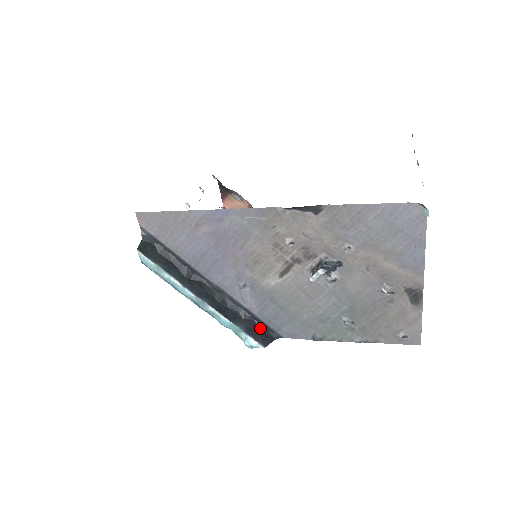
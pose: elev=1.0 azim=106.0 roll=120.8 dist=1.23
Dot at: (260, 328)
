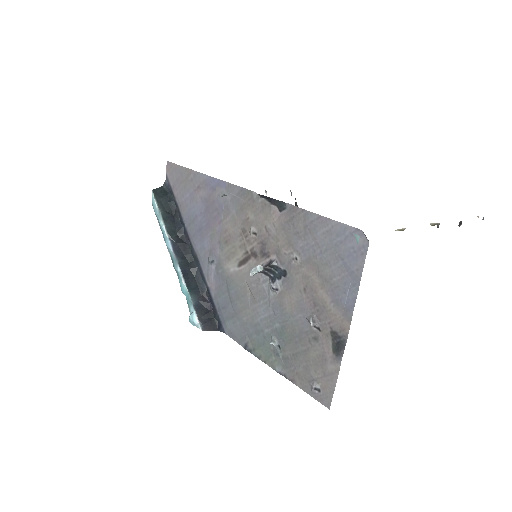
Dot at: (211, 312)
